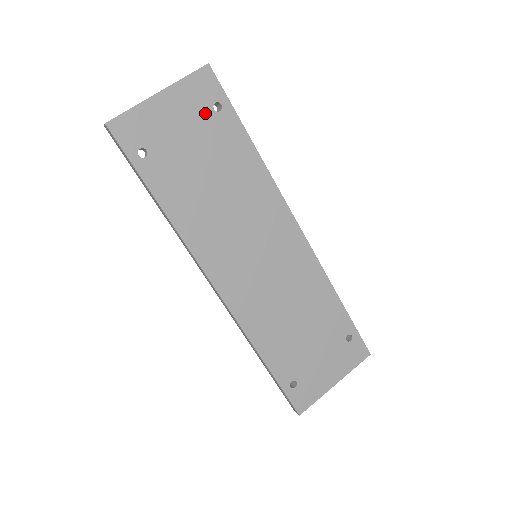
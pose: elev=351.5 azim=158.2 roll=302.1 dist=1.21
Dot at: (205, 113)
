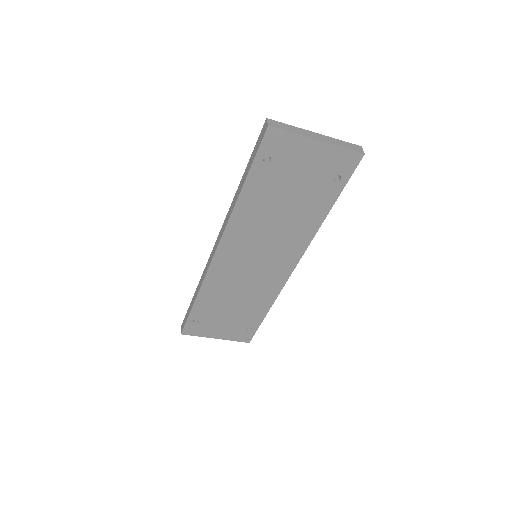
Dot at: (327, 174)
